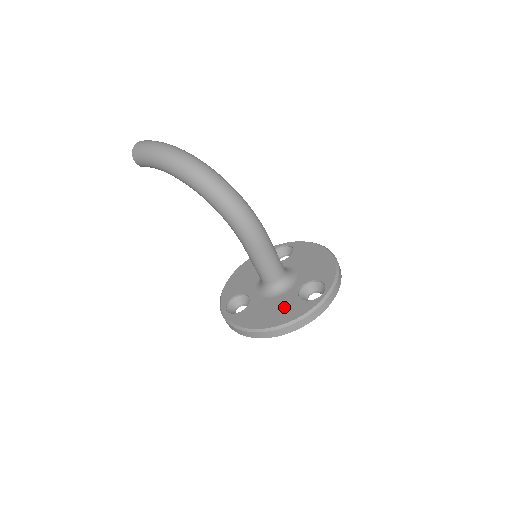
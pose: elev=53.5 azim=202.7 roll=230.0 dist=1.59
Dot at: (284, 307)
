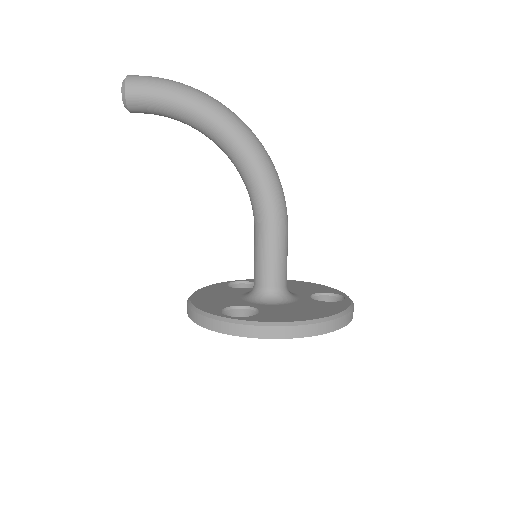
Dot at: (315, 306)
